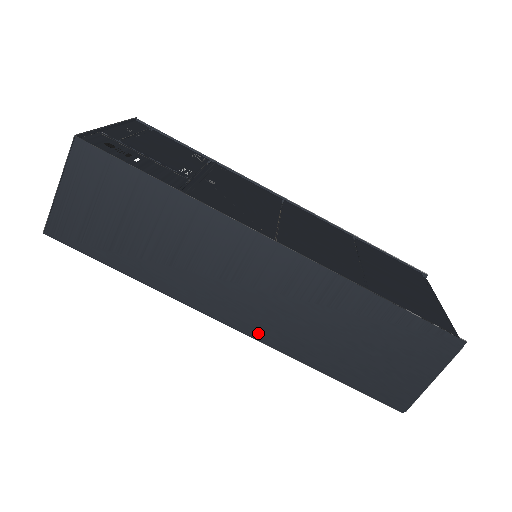
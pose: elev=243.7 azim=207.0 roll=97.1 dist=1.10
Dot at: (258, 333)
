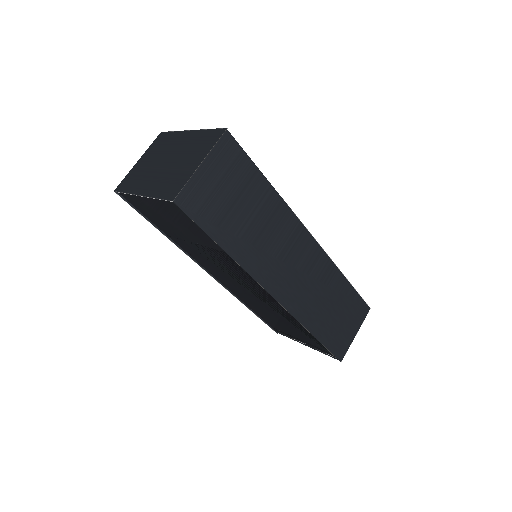
Dot at: (288, 304)
